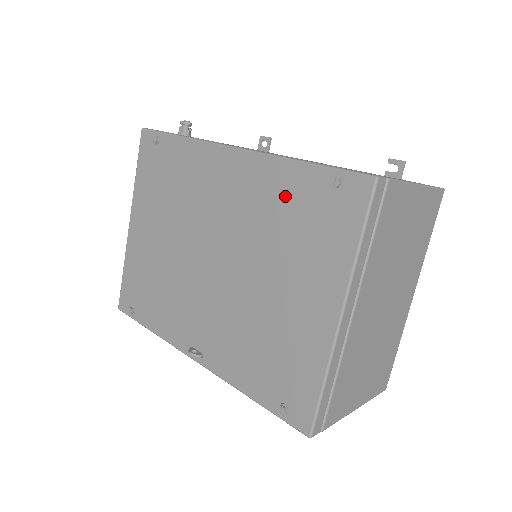
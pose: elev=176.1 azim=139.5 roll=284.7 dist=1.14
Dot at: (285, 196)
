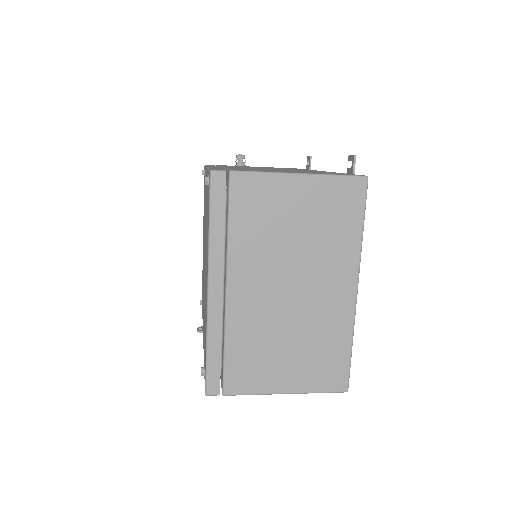
Dot at: occluded
